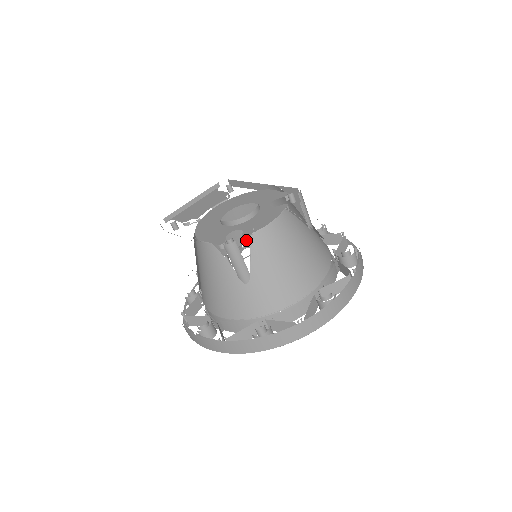
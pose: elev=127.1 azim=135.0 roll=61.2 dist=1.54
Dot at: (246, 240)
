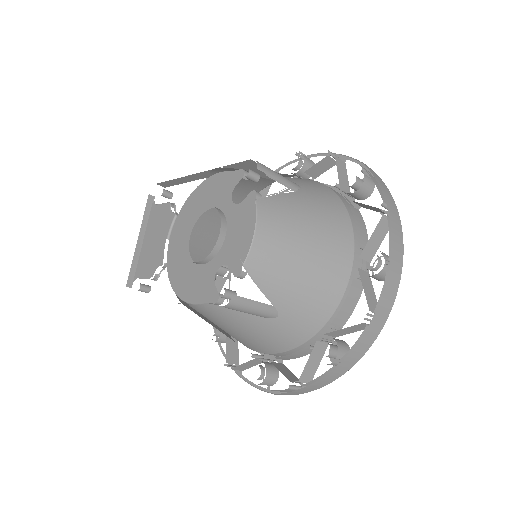
Dot at: (242, 277)
